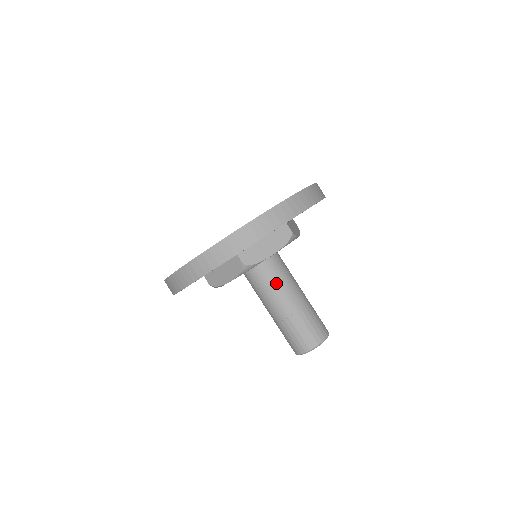
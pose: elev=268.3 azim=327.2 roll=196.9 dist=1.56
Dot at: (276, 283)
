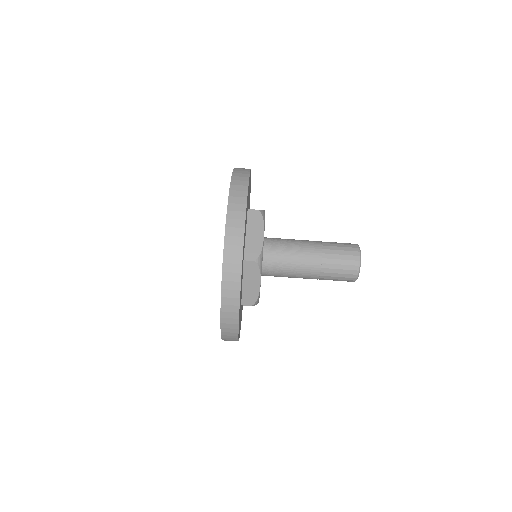
Dot at: (288, 253)
